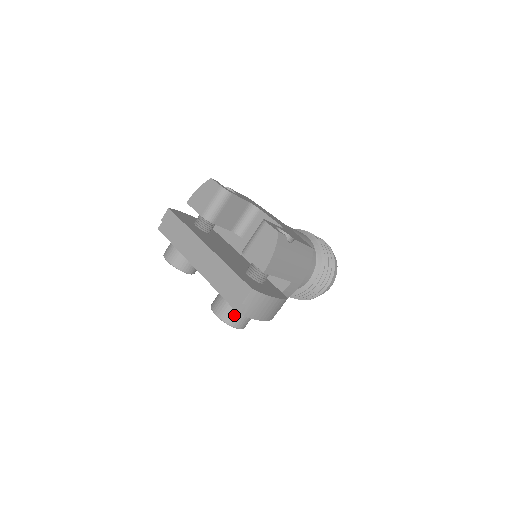
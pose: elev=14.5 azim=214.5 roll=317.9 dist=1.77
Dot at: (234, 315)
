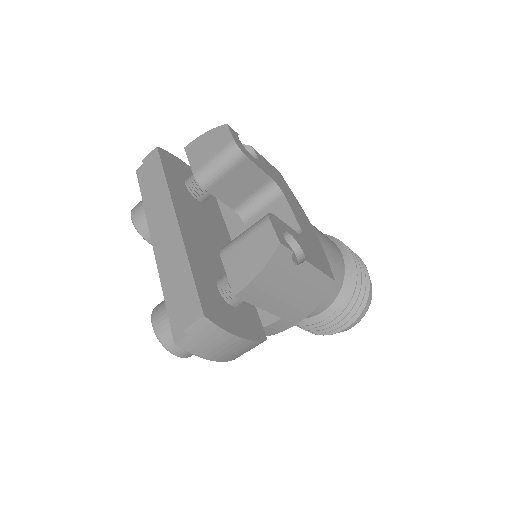
Dot at: occluded
